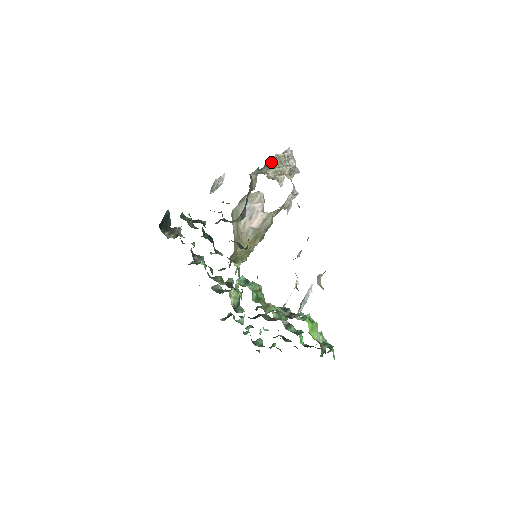
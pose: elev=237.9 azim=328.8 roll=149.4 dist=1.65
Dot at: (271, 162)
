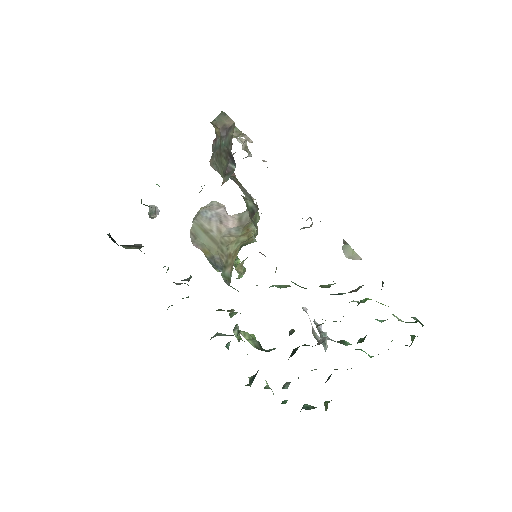
Dot at: occluded
